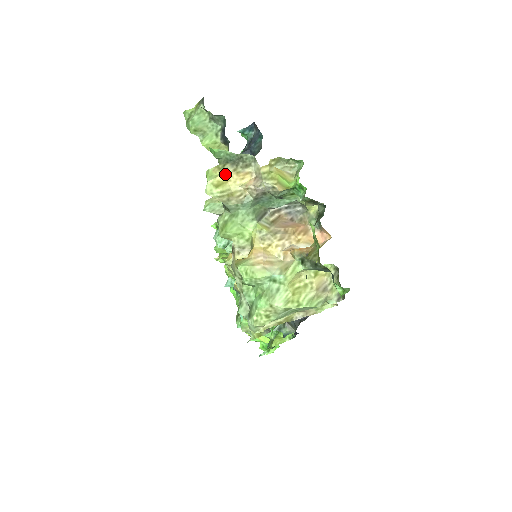
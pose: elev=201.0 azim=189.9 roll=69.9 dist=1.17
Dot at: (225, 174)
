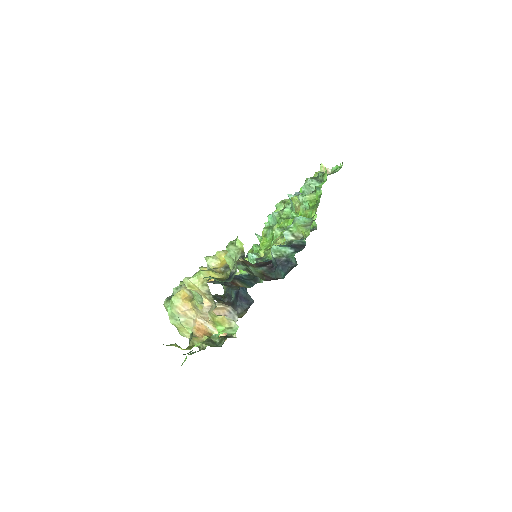
Dot at: (199, 289)
